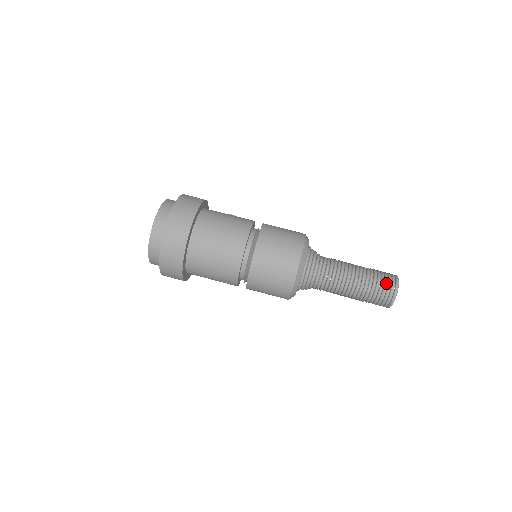
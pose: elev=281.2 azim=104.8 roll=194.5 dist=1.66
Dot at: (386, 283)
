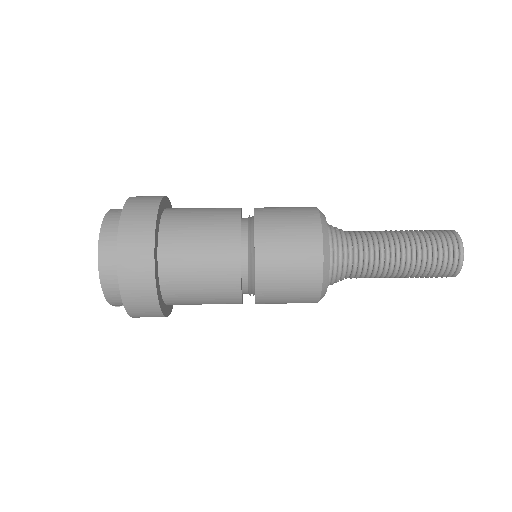
Dot at: occluded
